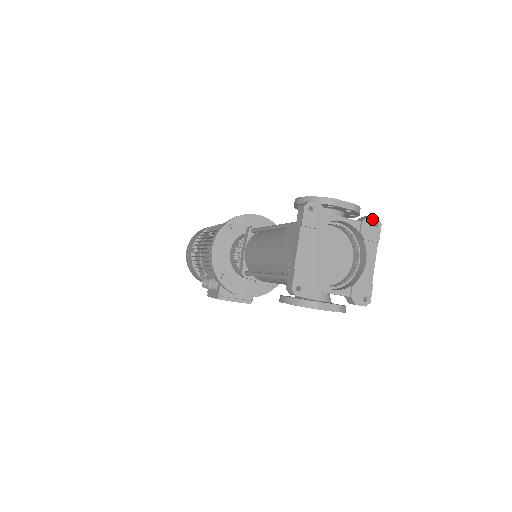
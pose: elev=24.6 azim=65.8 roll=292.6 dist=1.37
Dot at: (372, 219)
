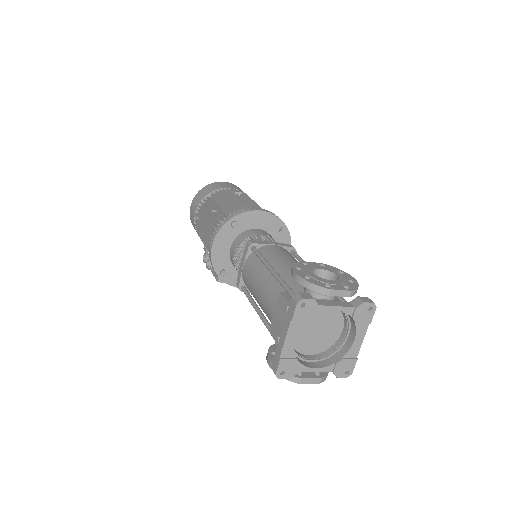
Dot at: (367, 304)
